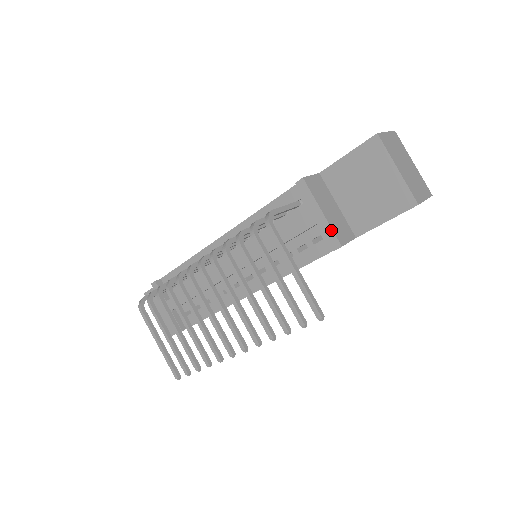
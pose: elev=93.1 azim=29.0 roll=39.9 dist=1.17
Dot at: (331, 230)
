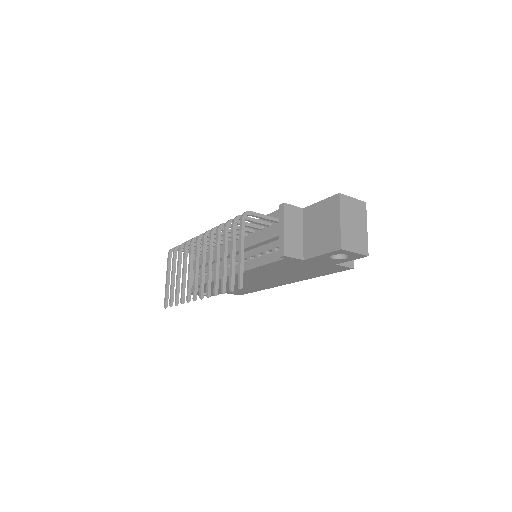
Dot at: (283, 242)
